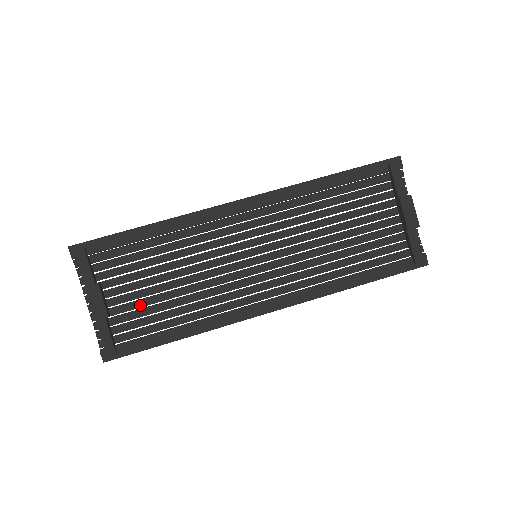
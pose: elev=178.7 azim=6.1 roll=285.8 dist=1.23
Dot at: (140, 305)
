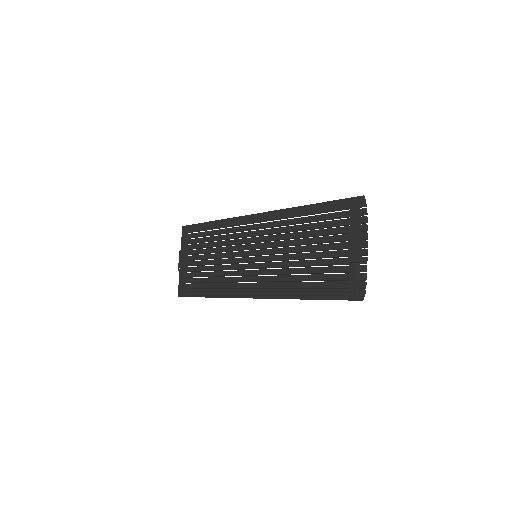
Dot at: (199, 269)
